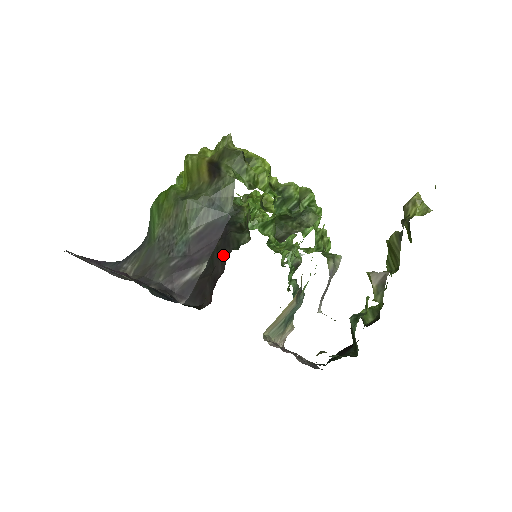
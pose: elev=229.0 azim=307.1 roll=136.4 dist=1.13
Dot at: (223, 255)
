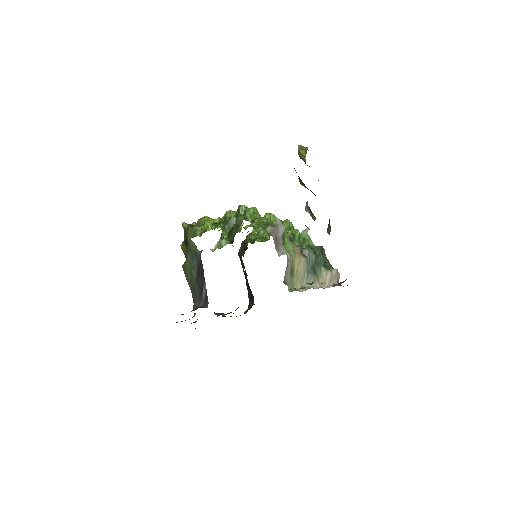
Dot at: occluded
